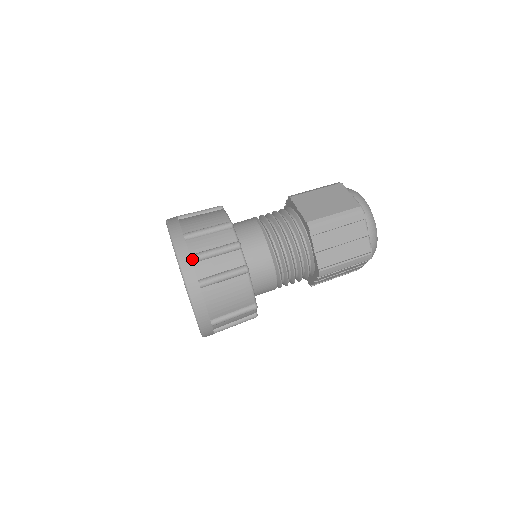
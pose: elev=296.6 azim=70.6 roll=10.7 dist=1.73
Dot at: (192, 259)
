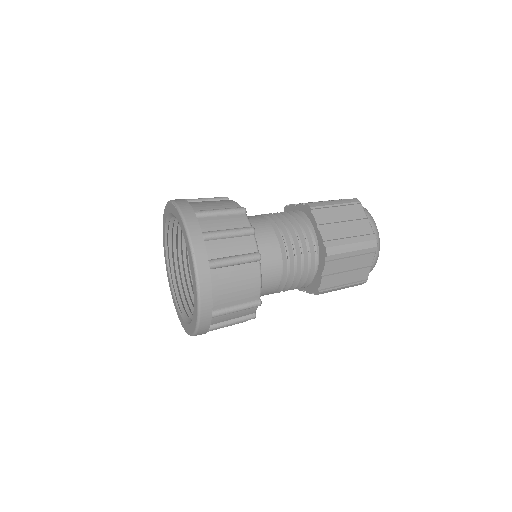
Dot at: occluded
